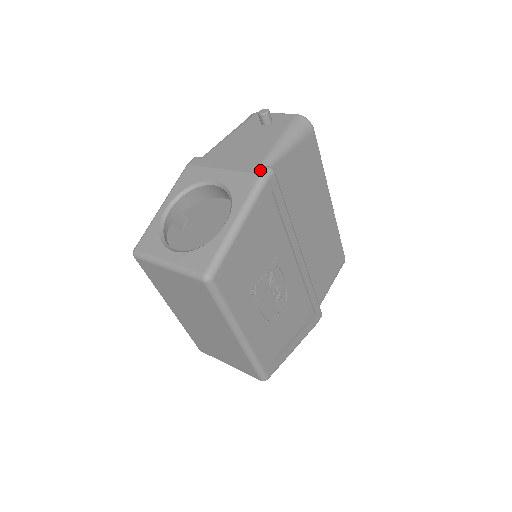
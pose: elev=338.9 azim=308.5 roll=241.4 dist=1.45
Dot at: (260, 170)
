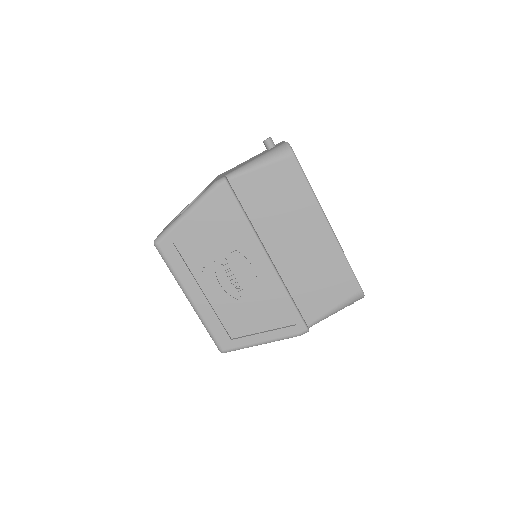
Dot at: (219, 179)
